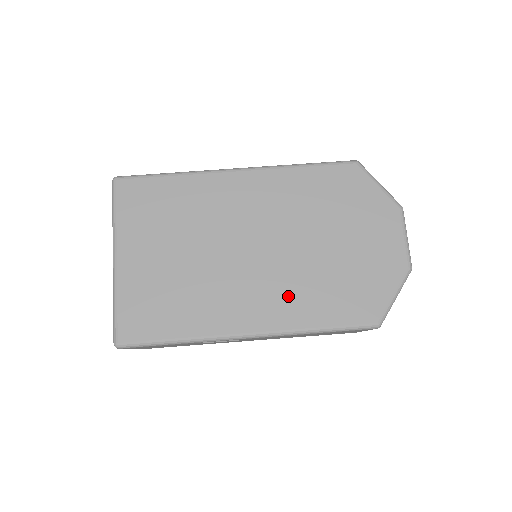
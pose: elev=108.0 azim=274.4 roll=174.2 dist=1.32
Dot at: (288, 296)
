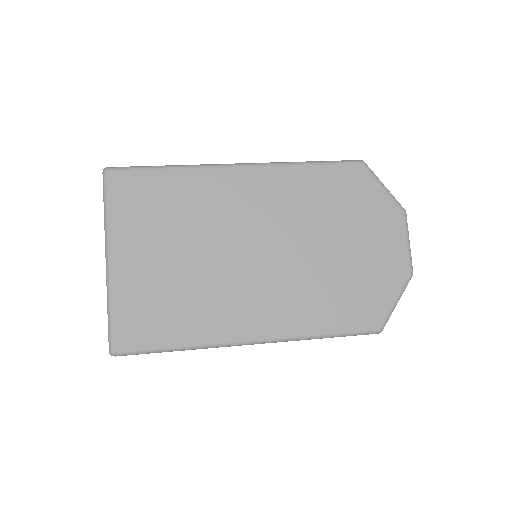
Dot at: (293, 301)
